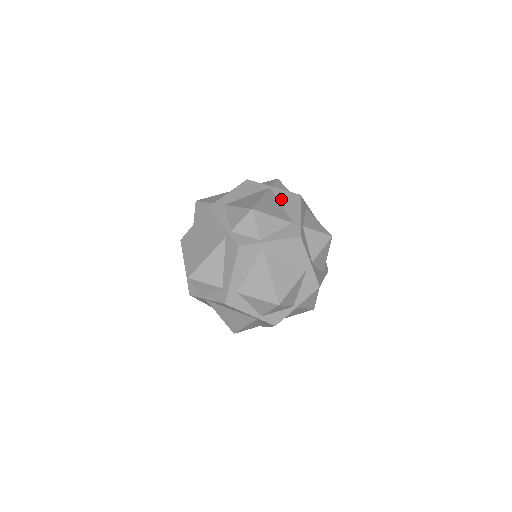
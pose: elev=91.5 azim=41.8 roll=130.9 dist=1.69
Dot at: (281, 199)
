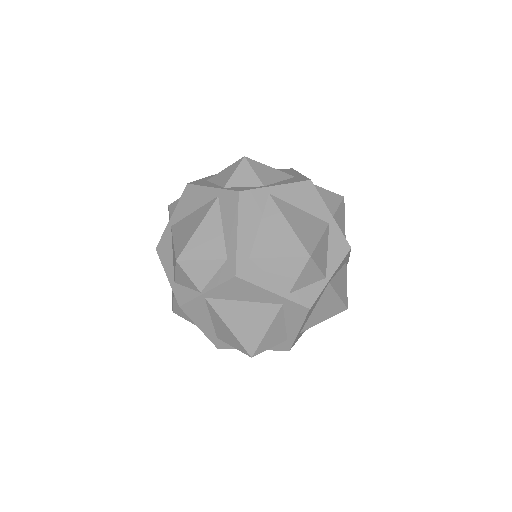
Dot at: occluded
